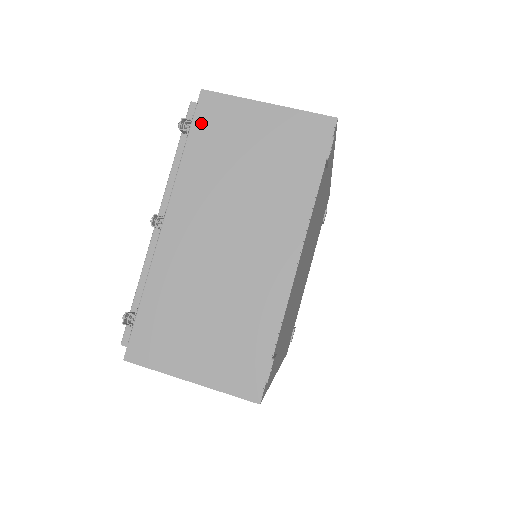
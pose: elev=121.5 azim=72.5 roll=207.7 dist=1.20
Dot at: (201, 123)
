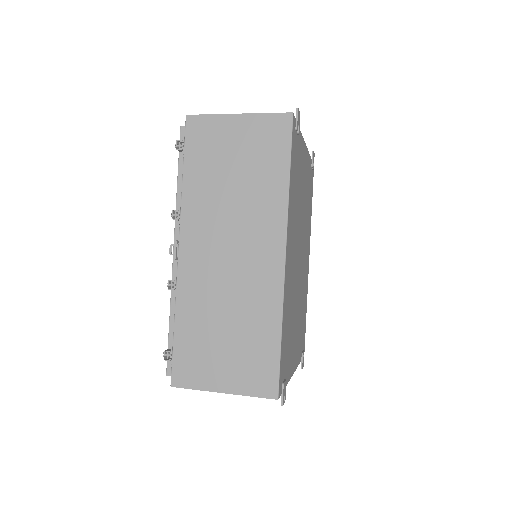
Dot at: occluded
